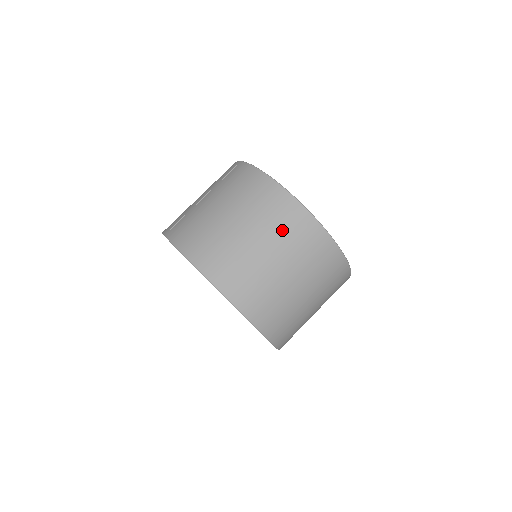
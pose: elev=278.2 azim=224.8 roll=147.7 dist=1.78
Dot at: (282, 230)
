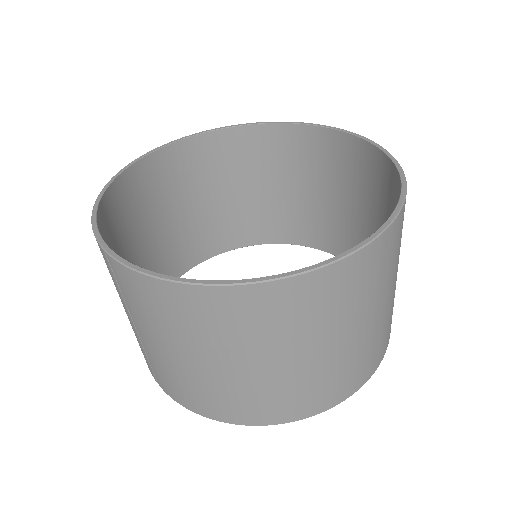
Dot at: (291, 326)
